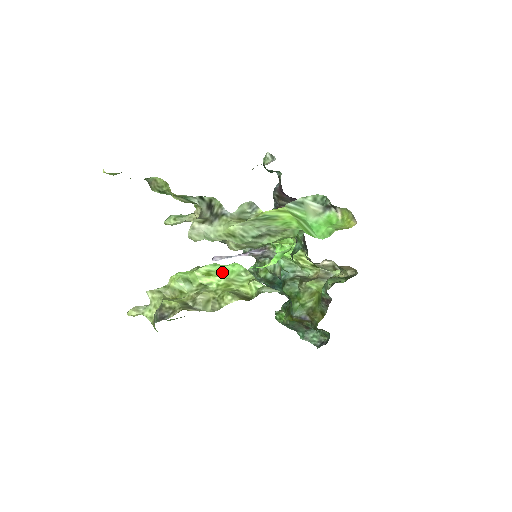
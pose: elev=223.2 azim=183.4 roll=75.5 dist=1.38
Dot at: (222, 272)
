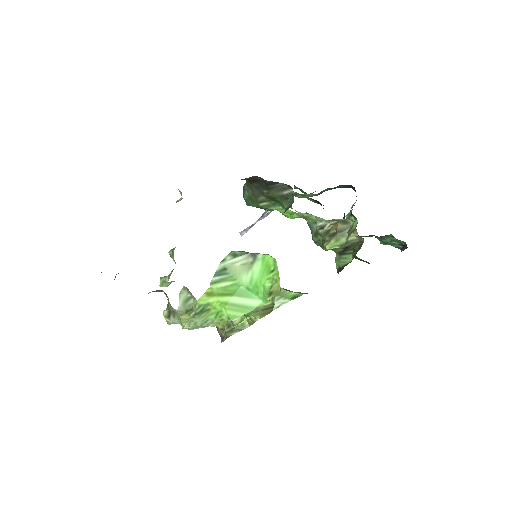
Dot at: occluded
